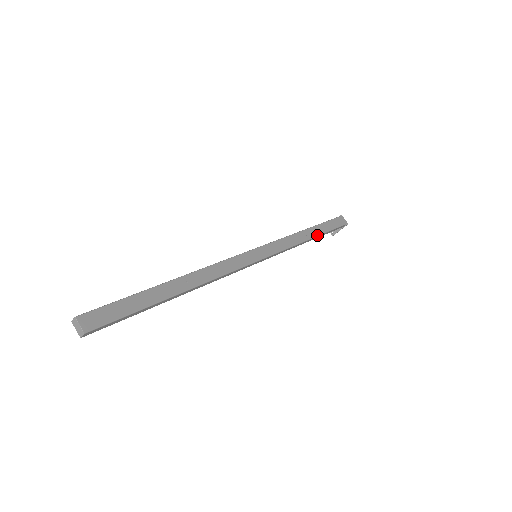
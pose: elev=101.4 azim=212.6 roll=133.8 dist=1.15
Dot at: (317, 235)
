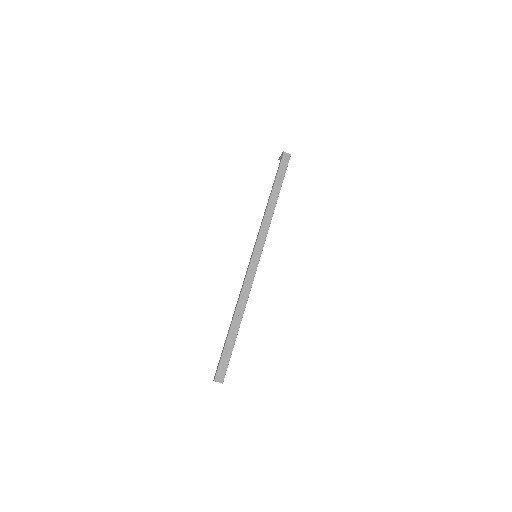
Dot at: (278, 195)
